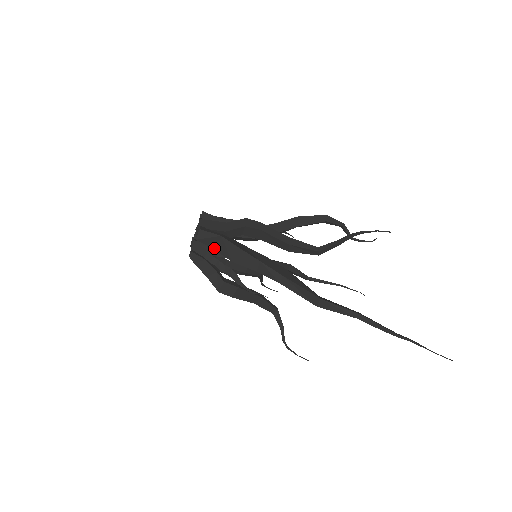
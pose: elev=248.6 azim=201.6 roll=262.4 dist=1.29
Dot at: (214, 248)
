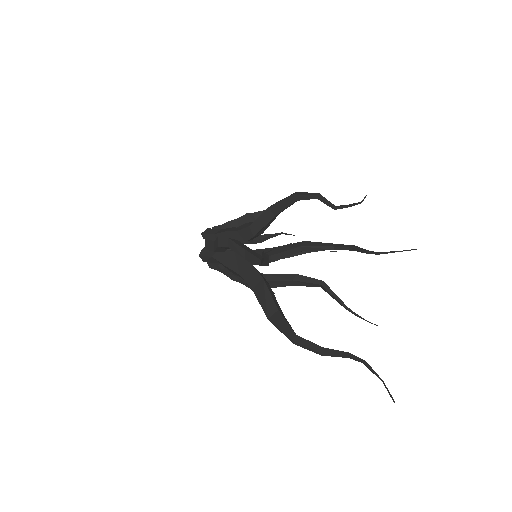
Dot at: occluded
